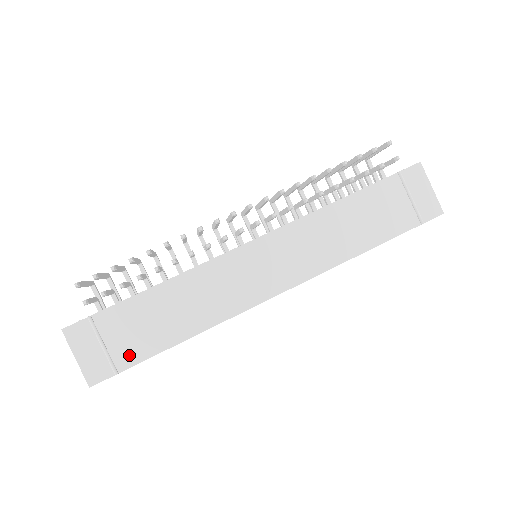
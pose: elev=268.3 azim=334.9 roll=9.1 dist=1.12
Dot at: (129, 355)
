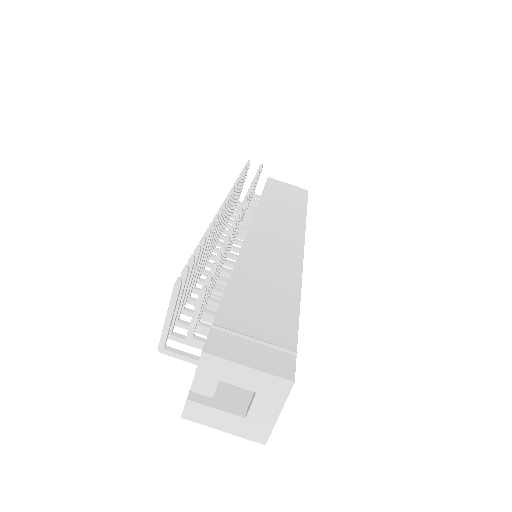
Dot at: (283, 334)
